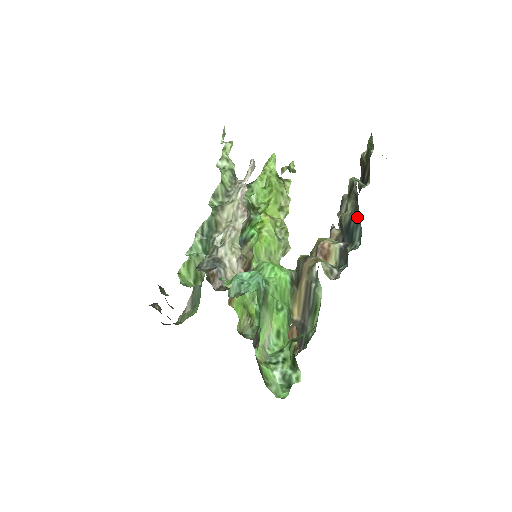
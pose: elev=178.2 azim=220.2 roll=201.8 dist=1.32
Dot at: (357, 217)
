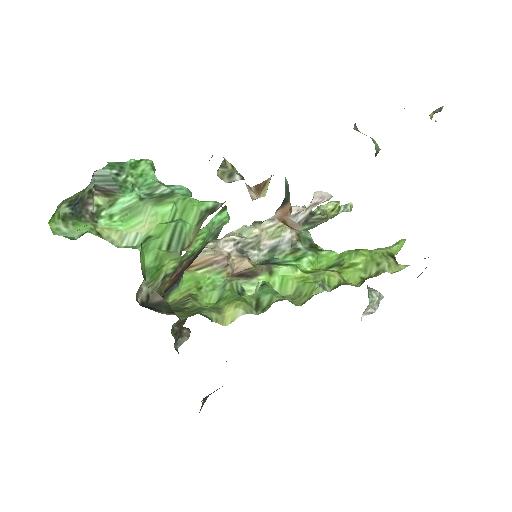
Dot at: occluded
